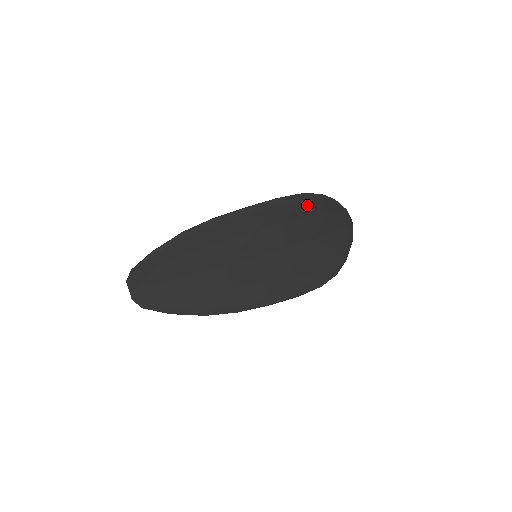
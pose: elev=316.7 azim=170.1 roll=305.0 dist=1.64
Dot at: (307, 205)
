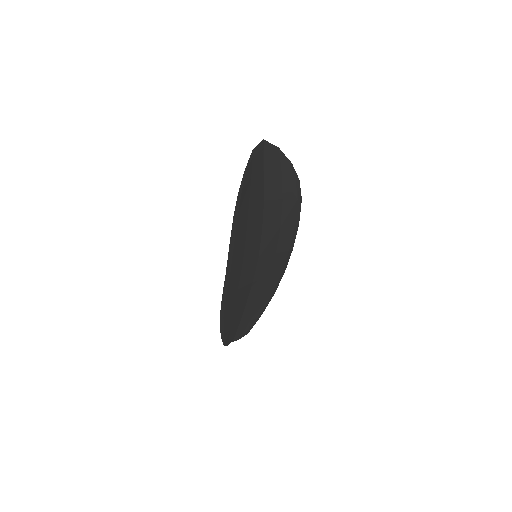
Dot at: (242, 209)
